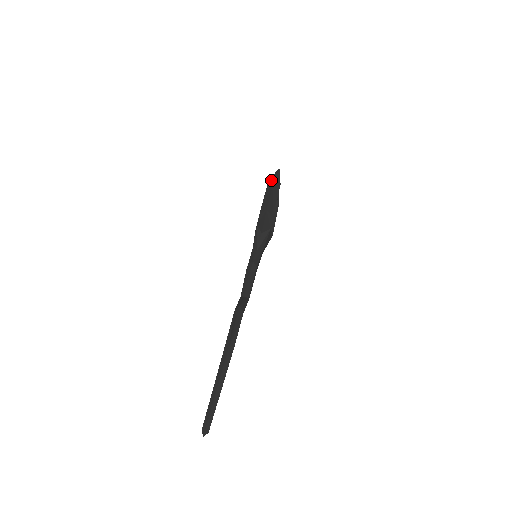
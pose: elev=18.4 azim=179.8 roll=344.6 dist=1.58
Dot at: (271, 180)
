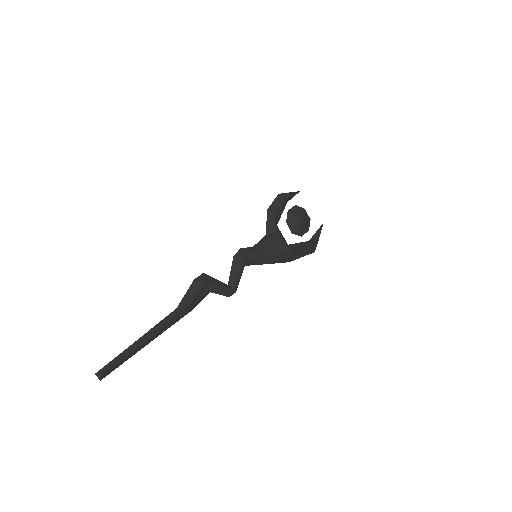
Dot at: occluded
